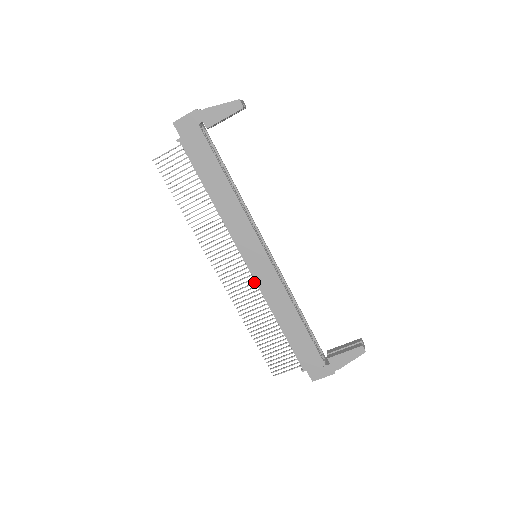
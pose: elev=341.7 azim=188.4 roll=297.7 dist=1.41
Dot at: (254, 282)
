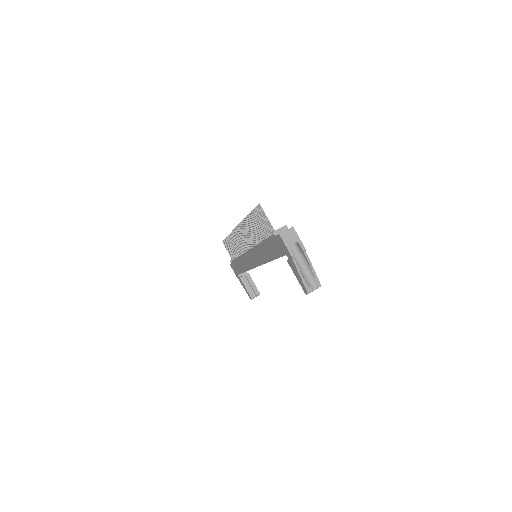
Dot at: (245, 250)
